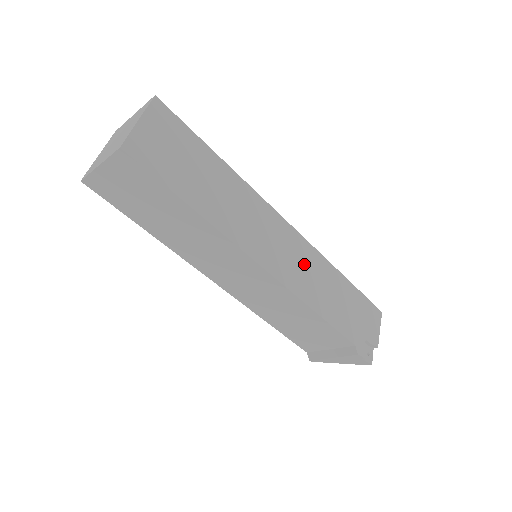
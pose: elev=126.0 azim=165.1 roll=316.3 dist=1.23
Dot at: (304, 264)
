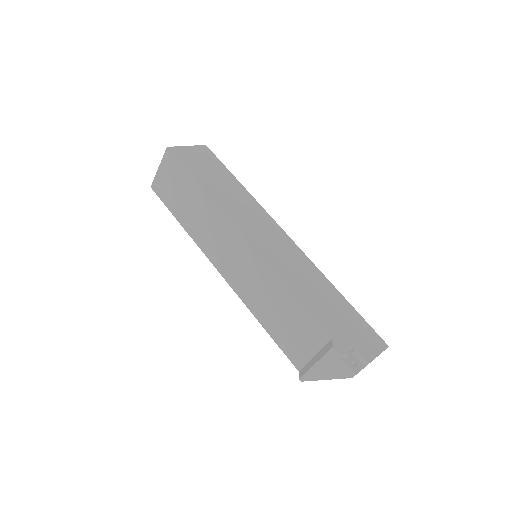
Dot at: (291, 259)
